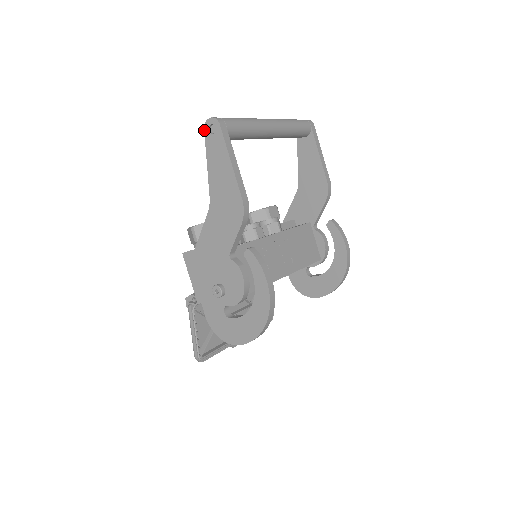
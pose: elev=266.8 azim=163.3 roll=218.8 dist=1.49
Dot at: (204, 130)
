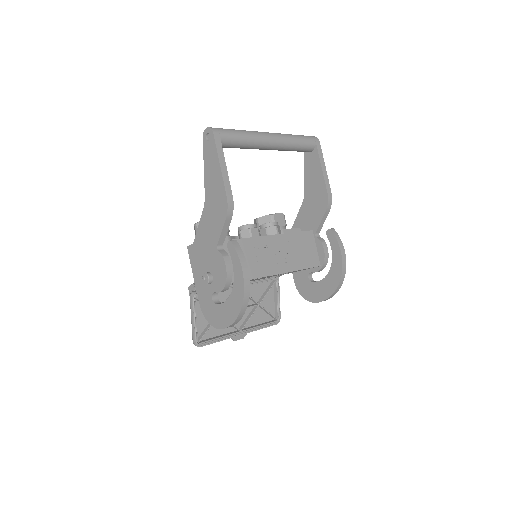
Dot at: (203, 138)
